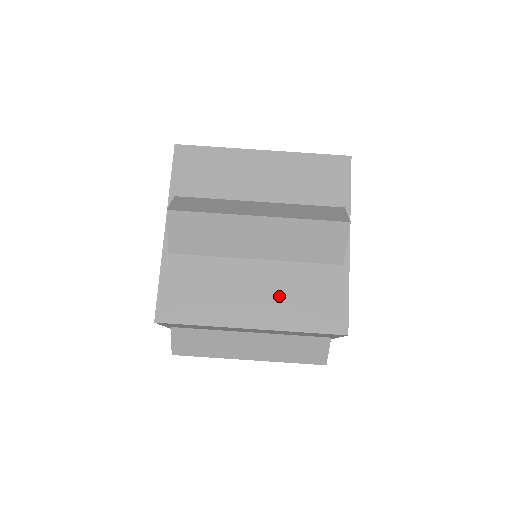
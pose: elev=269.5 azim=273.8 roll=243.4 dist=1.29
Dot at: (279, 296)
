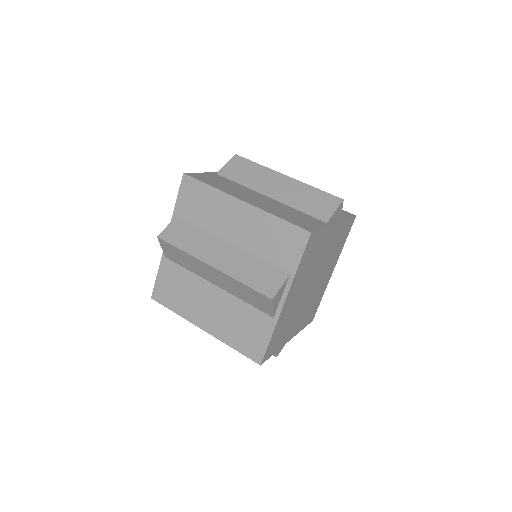
Dot at: (273, 206)
